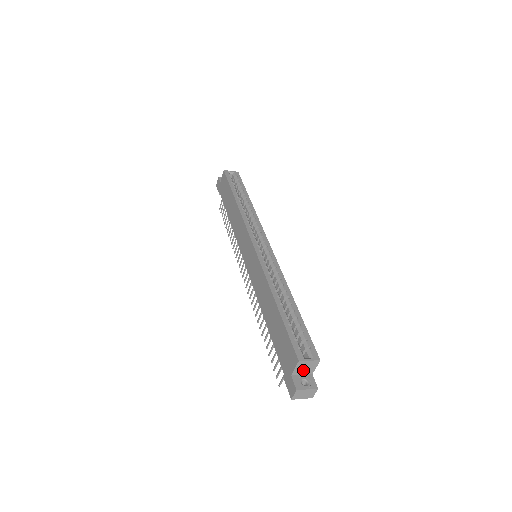
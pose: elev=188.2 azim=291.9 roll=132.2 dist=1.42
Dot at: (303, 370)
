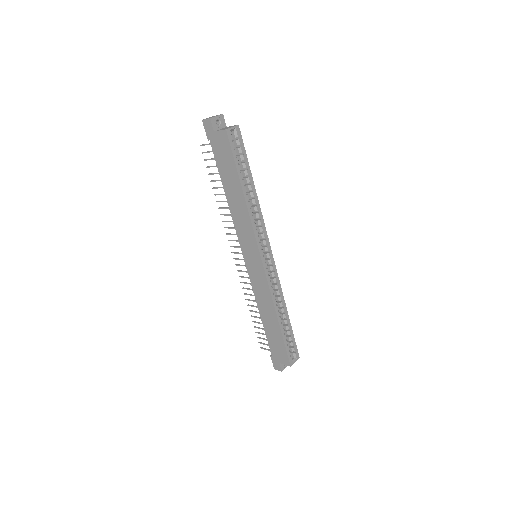
Dot at: occluded
